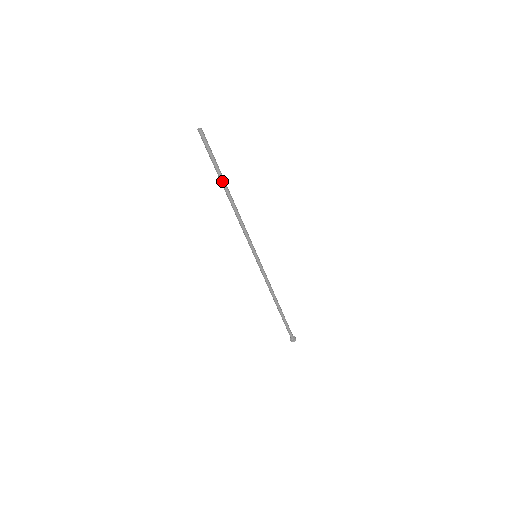
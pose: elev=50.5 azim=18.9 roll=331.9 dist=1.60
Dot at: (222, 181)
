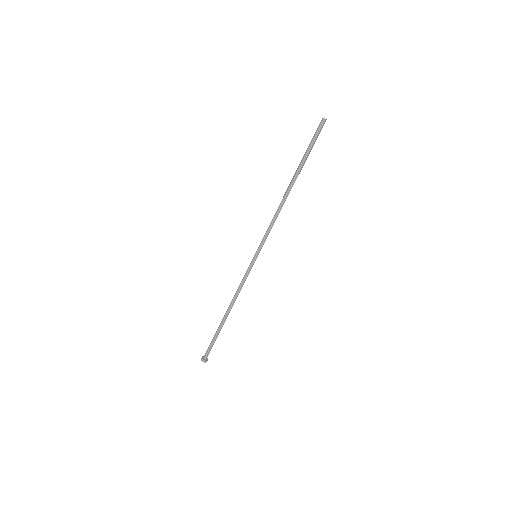
Dot at: (298, 171)
